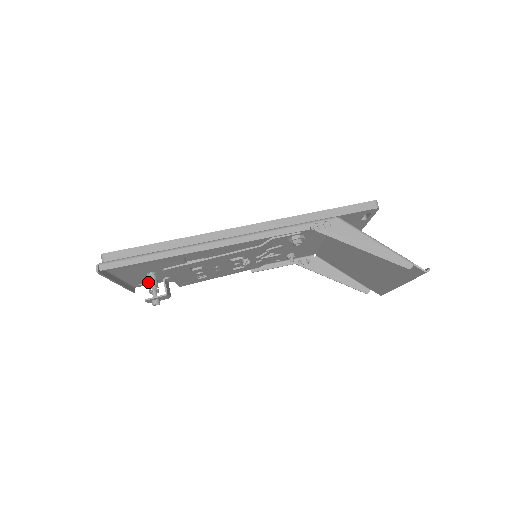
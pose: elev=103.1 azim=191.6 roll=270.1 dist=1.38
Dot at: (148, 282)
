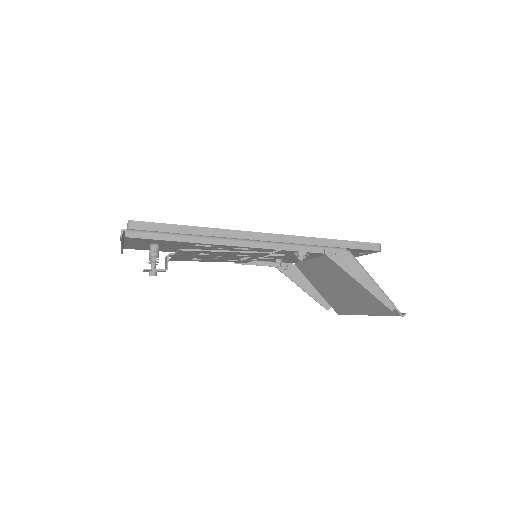
Dot at: (150, 252)
